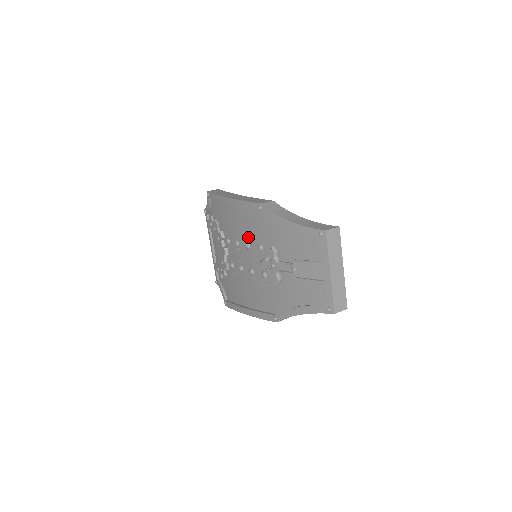
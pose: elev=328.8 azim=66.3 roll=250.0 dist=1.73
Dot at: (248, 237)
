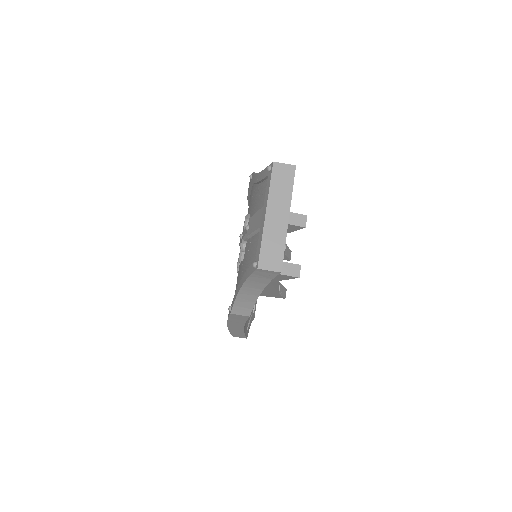
Dot at: occluded
